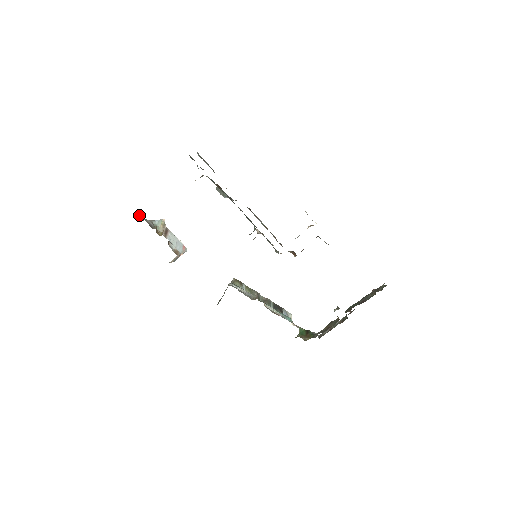
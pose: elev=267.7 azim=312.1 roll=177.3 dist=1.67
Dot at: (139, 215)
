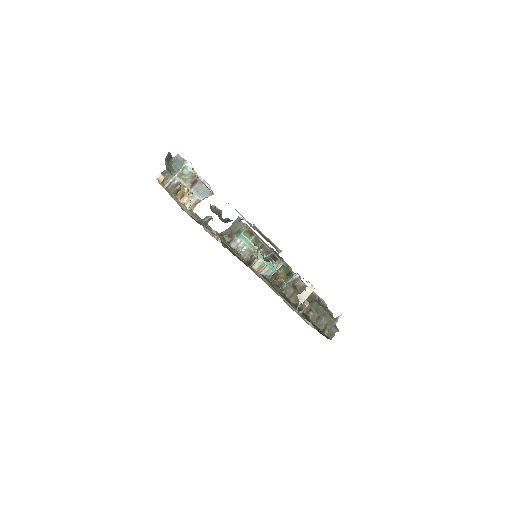
Dot at: (164, 172)
